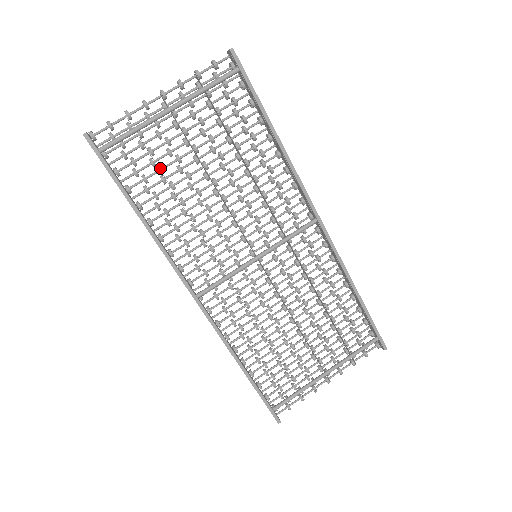
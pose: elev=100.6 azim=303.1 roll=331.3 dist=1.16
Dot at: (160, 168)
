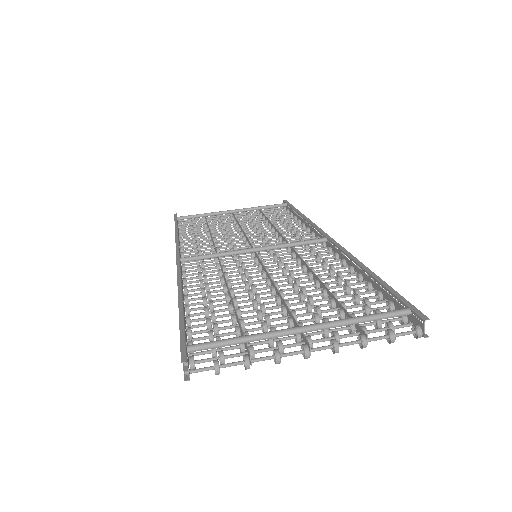
Dot at: (209, 225)
